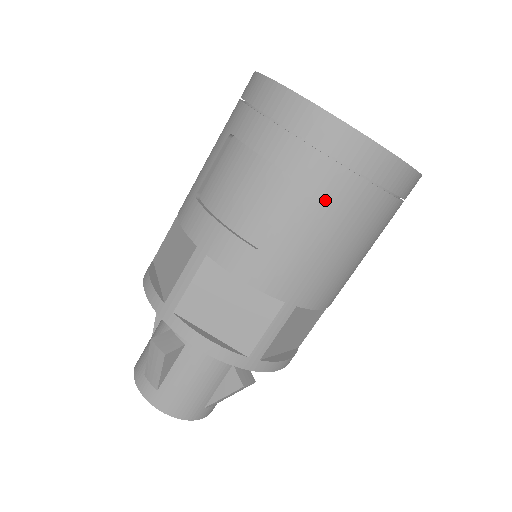
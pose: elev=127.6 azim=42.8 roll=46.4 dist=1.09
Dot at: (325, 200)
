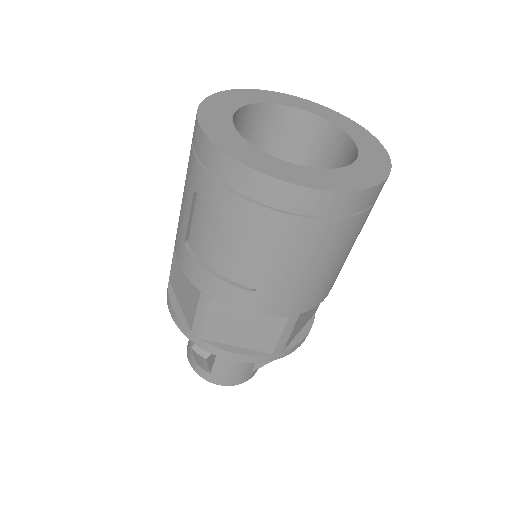
Dot at: (299, 245)
